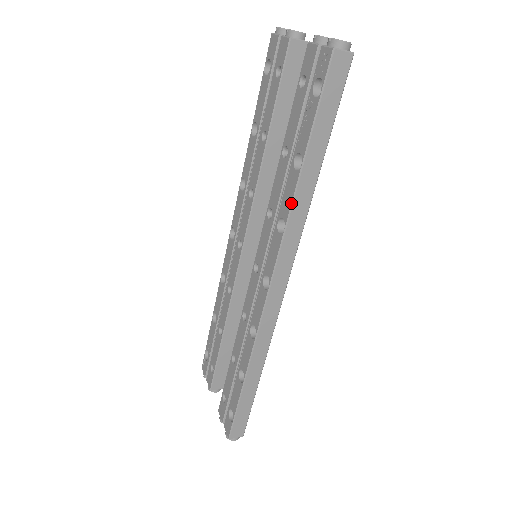
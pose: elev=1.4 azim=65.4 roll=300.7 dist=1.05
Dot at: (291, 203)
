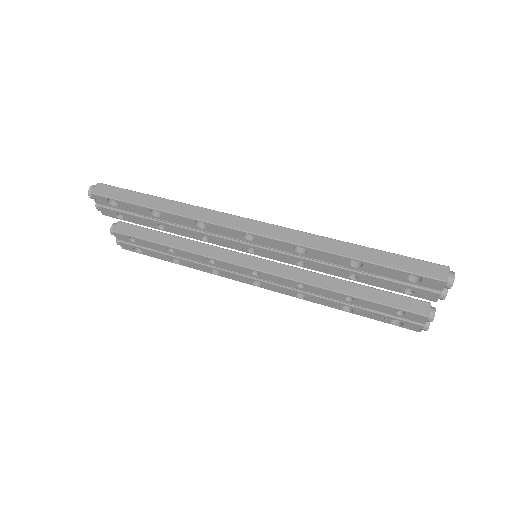
Dot at: occluded
